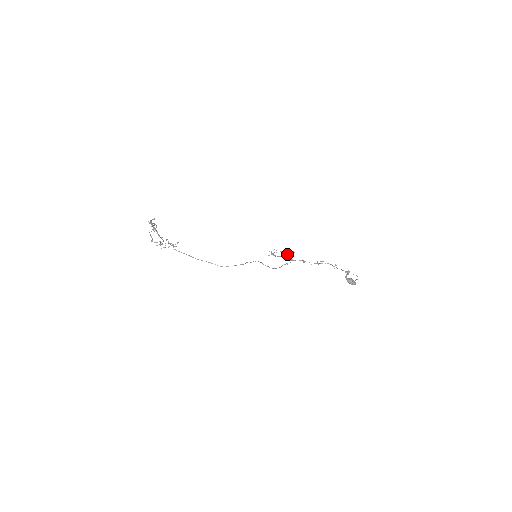
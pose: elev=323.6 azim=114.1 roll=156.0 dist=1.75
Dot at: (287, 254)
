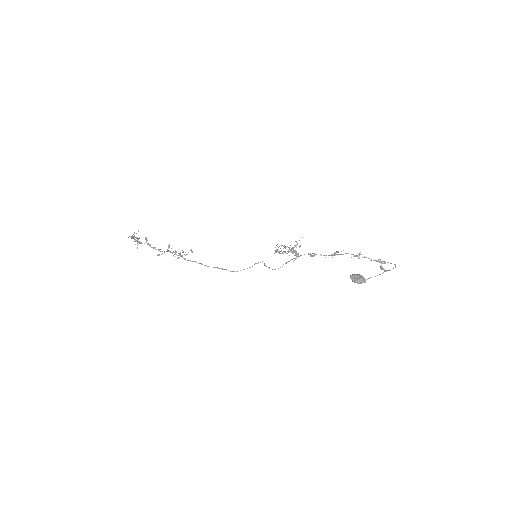
Dot at: occluded
